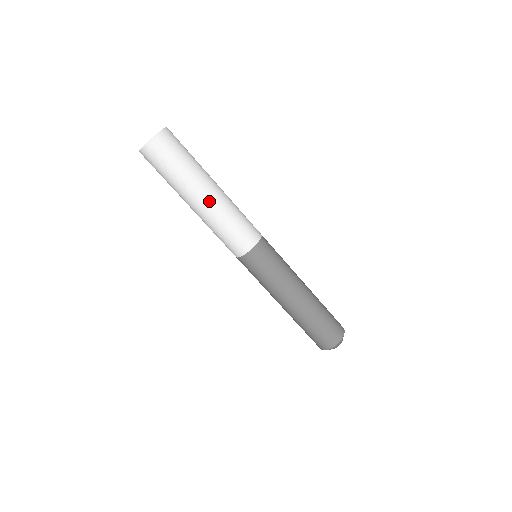
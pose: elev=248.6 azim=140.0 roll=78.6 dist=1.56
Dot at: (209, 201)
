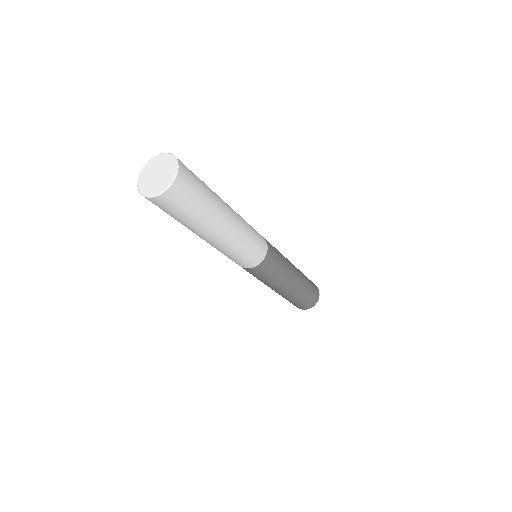
Dot at: (209, 241)
